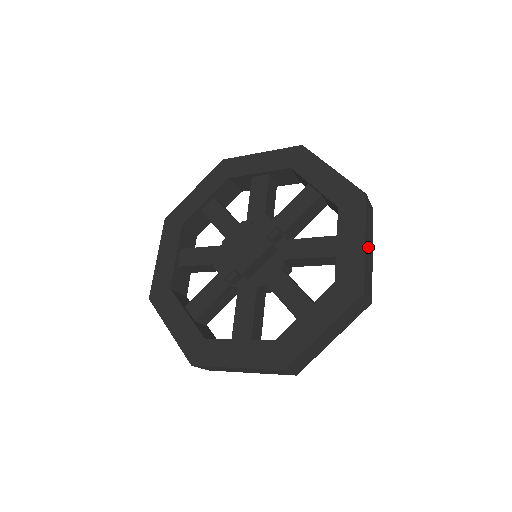
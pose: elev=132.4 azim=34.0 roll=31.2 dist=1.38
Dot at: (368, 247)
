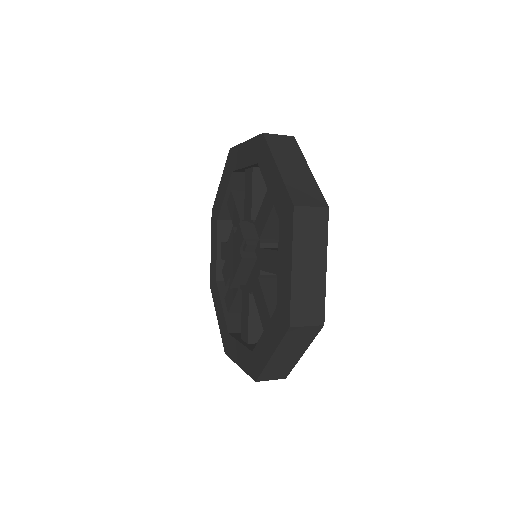
Dot at: (306, 267)
